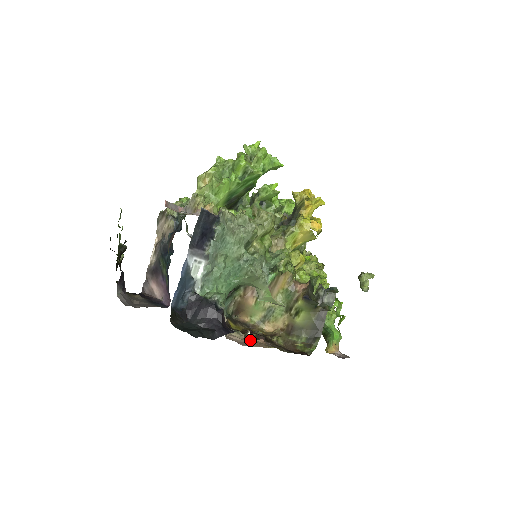
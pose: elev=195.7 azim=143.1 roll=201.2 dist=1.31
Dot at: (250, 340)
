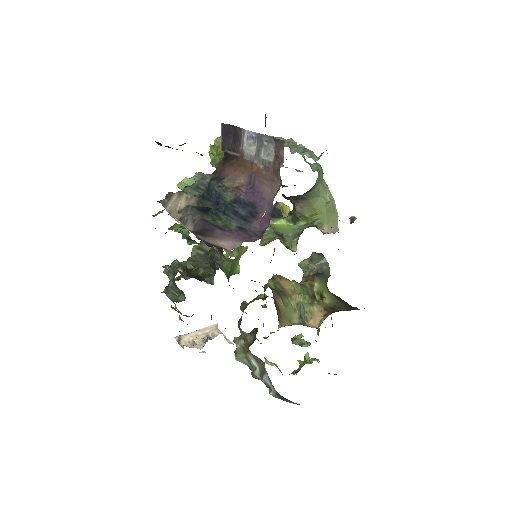
Dot at: occluded
